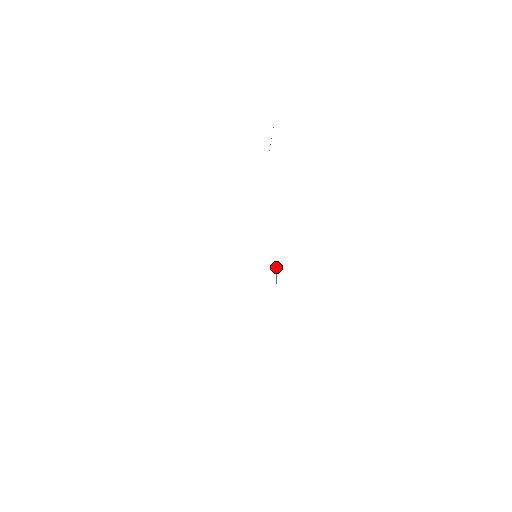
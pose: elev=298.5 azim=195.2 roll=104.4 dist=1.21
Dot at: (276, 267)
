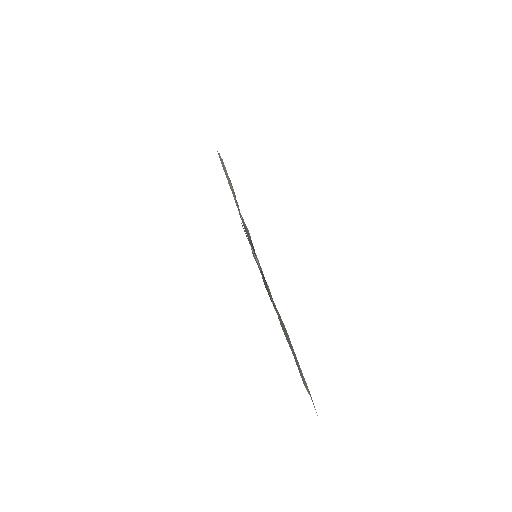
Dot at: occluded
